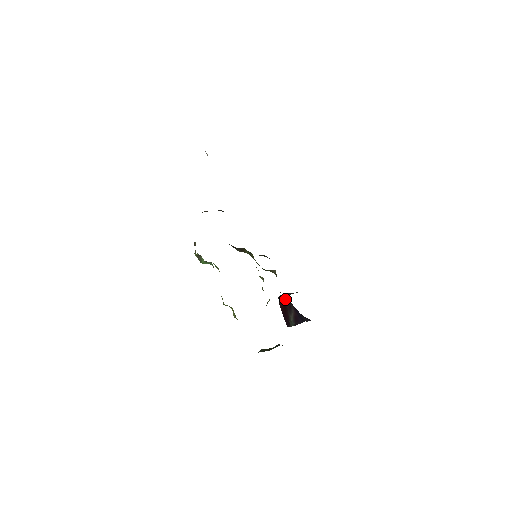
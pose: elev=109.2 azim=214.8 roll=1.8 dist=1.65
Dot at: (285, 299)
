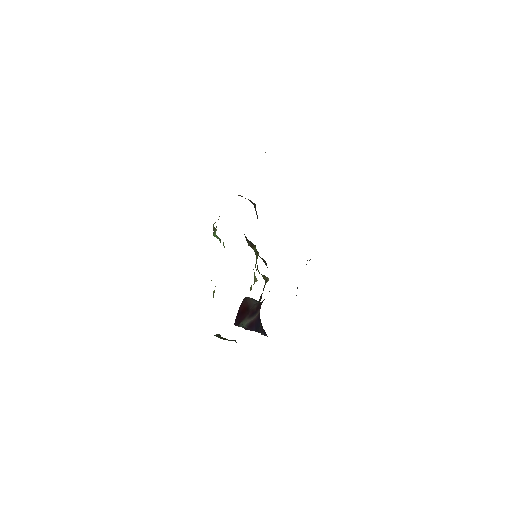
Dot at: (252, 303)
